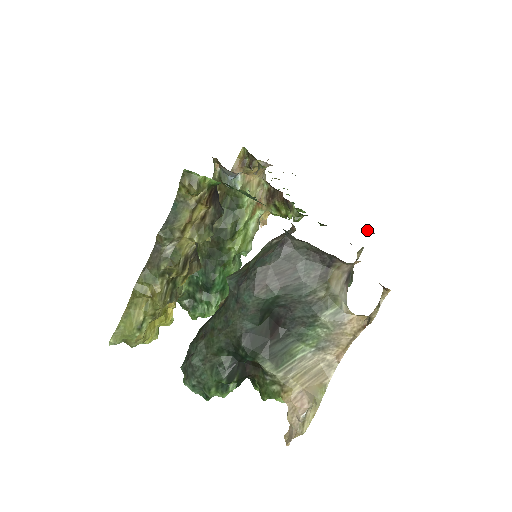
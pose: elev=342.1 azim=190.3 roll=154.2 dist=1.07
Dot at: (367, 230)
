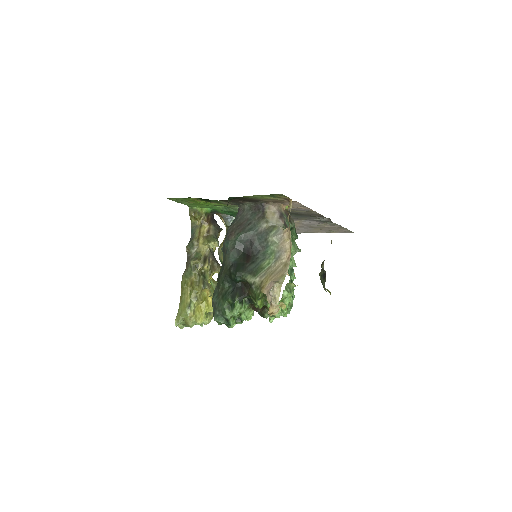
Dot at: (324, 219)
